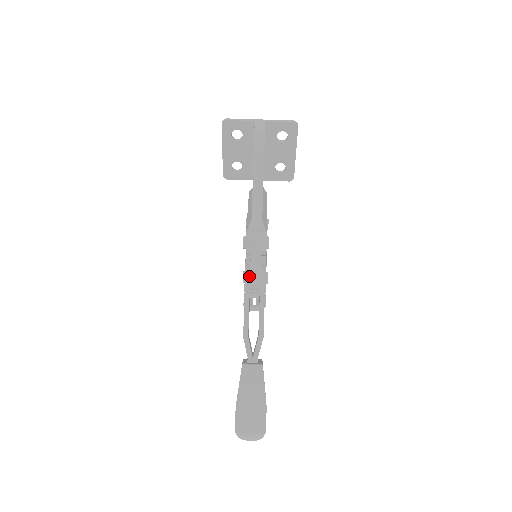
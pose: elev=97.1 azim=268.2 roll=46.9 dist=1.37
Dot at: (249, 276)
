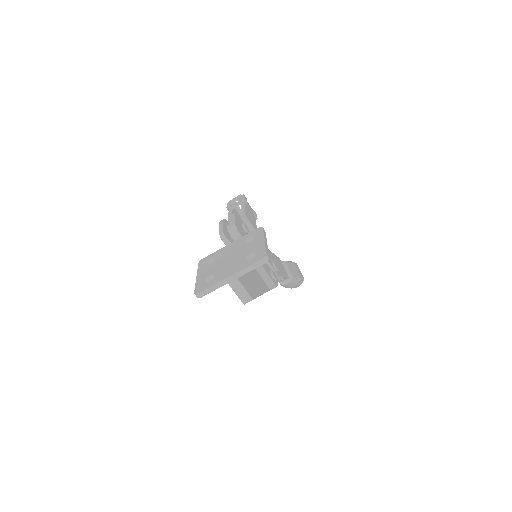
Dot at: occluded
